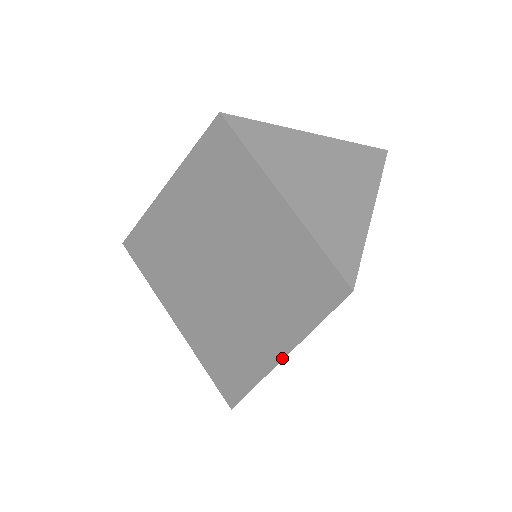
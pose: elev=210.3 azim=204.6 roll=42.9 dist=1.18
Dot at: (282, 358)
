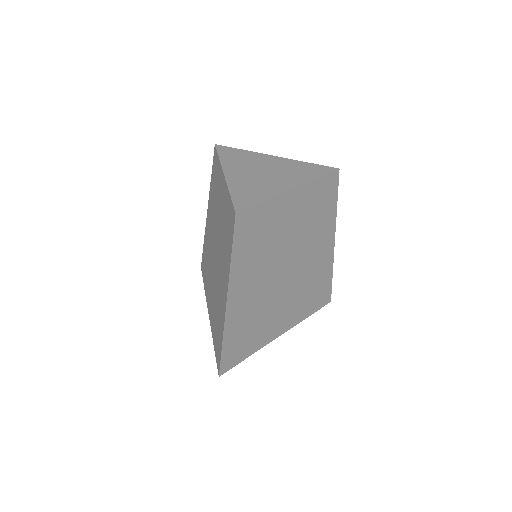
Dot at: (226, 299)
